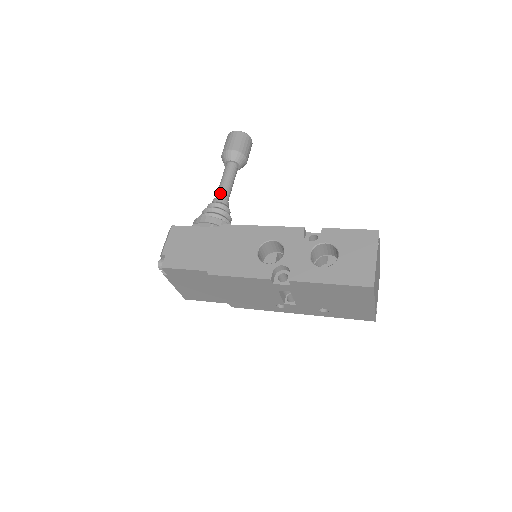
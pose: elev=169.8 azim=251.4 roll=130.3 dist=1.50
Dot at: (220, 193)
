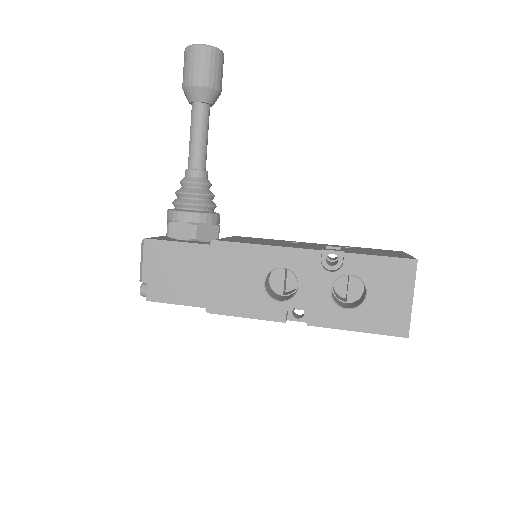
Dot at: (194, 161)
